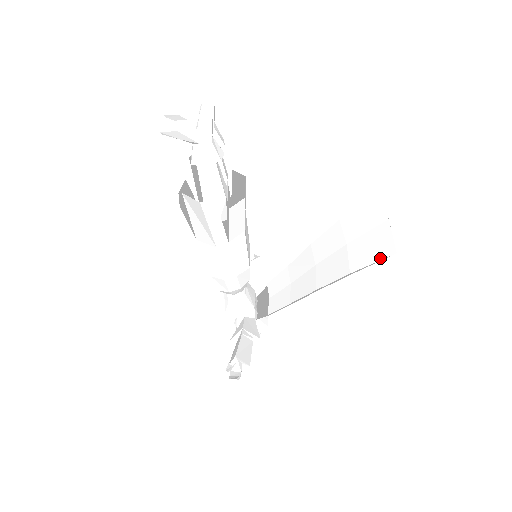
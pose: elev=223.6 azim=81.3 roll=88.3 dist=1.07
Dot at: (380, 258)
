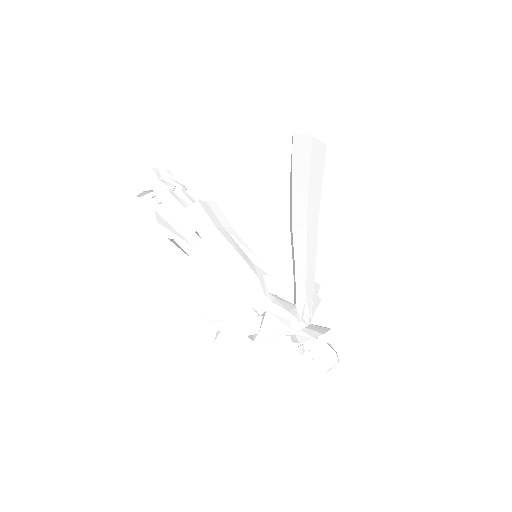
Dot at: (292, 150)
